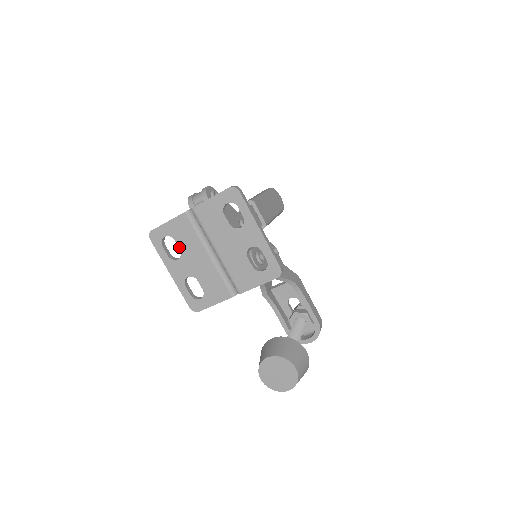
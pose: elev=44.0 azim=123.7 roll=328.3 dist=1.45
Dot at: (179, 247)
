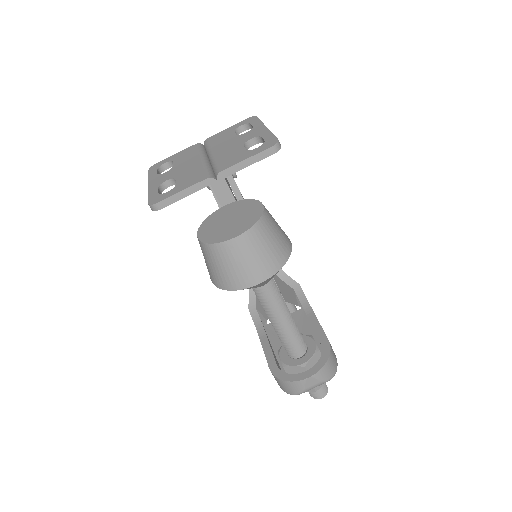
Dot at: (174, 164)
